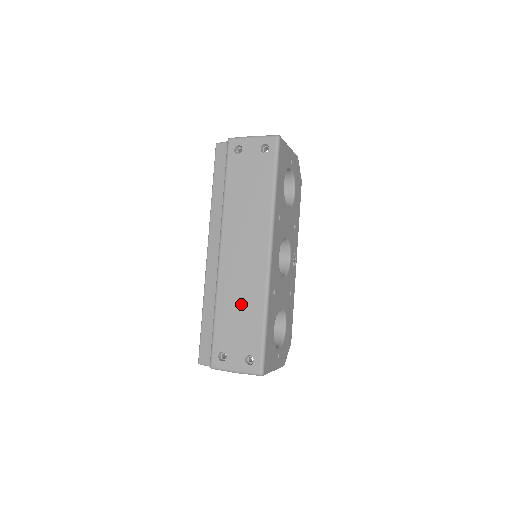
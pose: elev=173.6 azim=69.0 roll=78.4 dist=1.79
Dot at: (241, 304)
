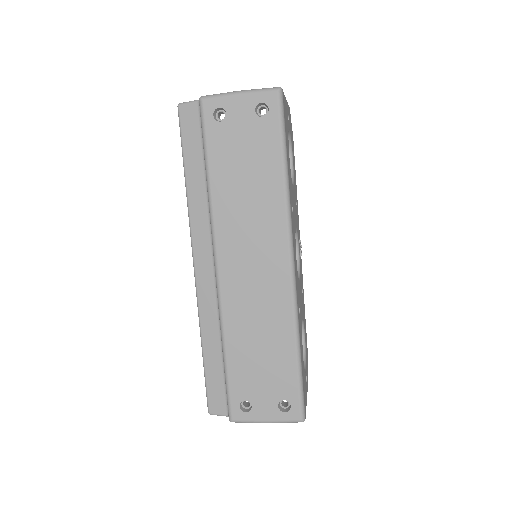
Dot at: (261, 337)
